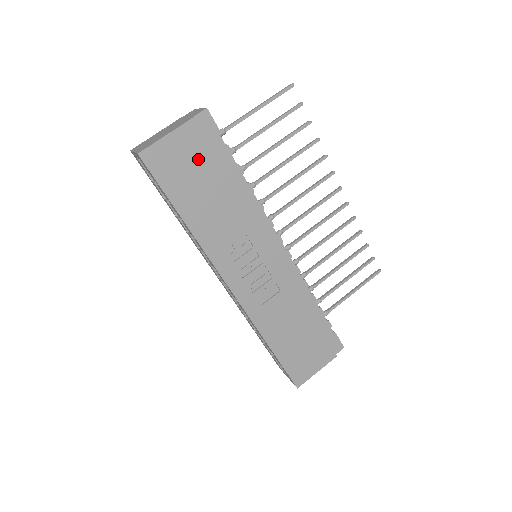
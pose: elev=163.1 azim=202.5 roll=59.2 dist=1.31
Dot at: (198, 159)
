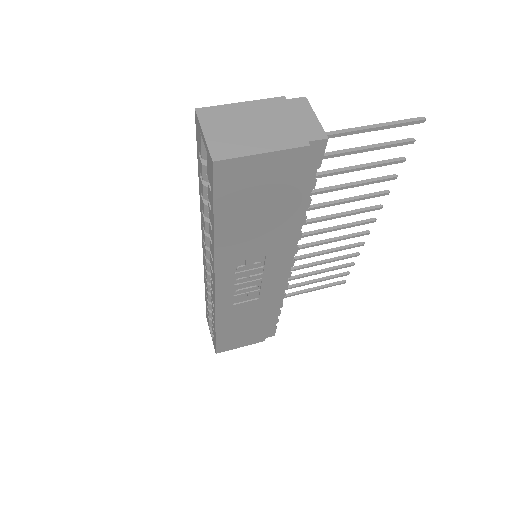
Dot at: (276, 186)
